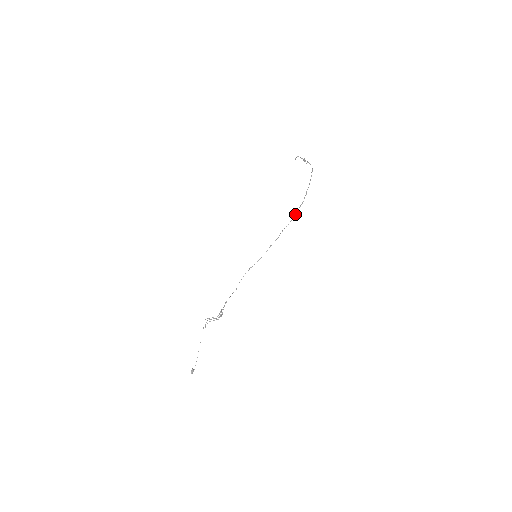
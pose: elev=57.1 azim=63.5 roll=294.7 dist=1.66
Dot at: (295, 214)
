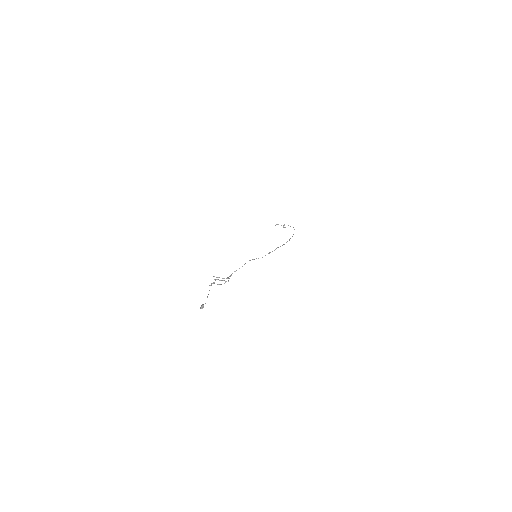
Dot at: (287, 241)
